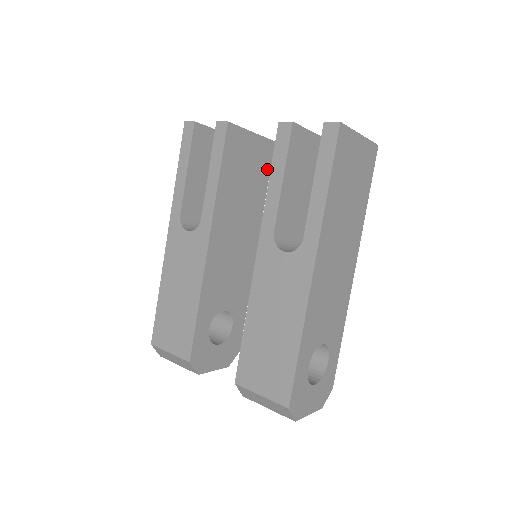
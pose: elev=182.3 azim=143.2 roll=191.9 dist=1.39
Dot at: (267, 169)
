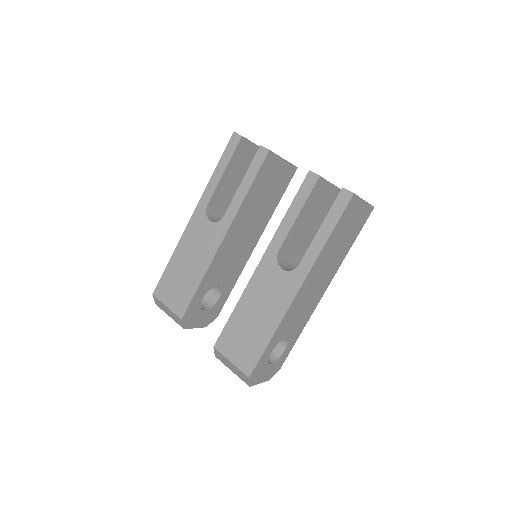
Dot at: (284, 187)
